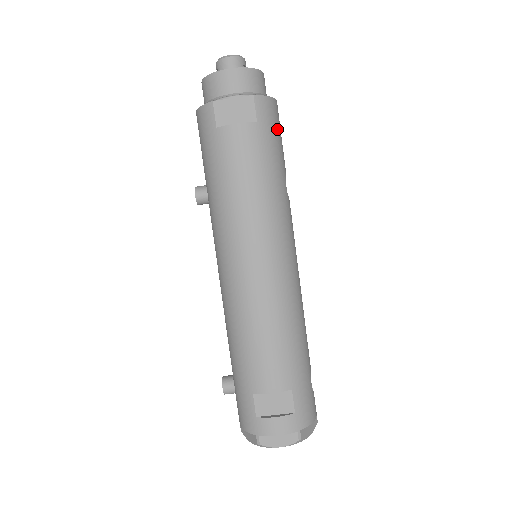
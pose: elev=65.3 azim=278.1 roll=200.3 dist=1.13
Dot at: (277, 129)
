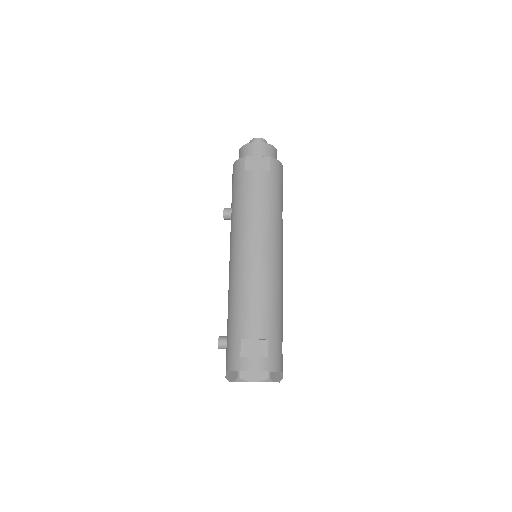
Dot at: (281, 180)
